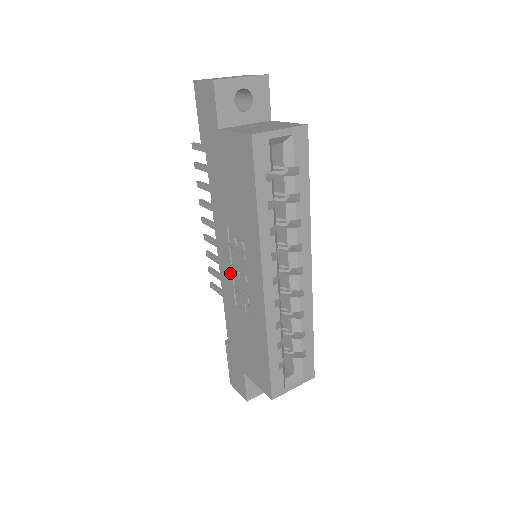
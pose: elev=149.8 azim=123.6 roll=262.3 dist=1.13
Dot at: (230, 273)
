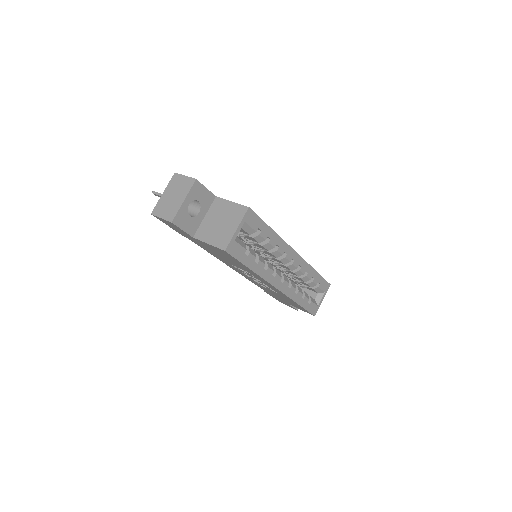
Dot at: (248, 277)
